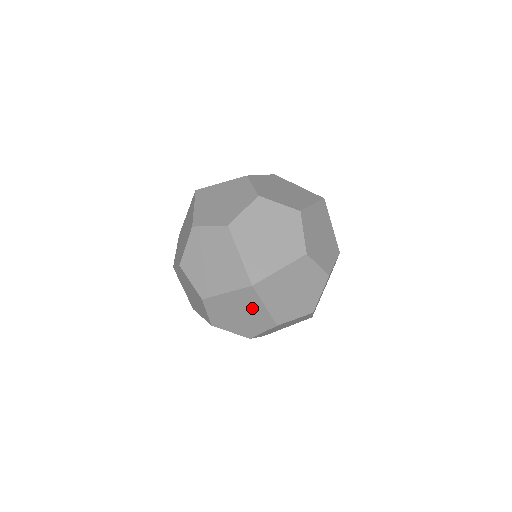
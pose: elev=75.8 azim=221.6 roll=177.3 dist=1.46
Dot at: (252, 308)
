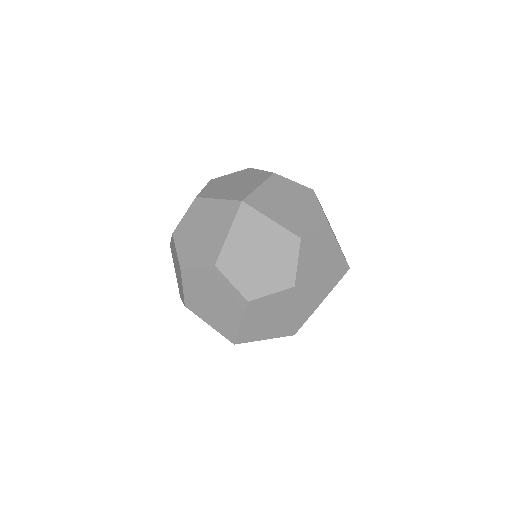
Dot at: occluded
